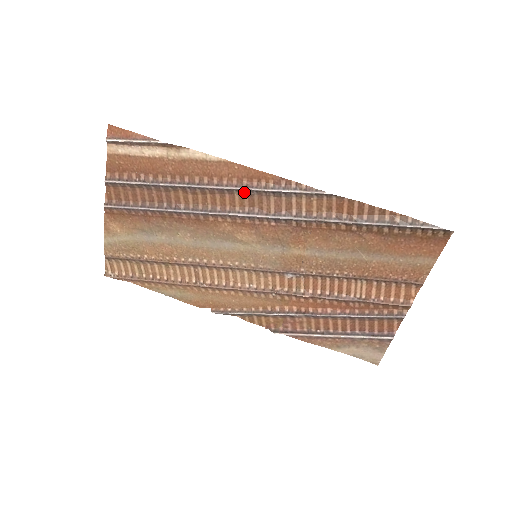
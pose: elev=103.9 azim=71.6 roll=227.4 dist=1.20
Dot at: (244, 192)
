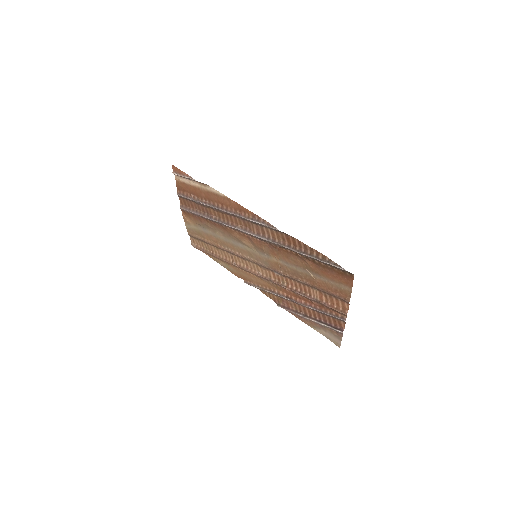
Dot at: (239, 217)
